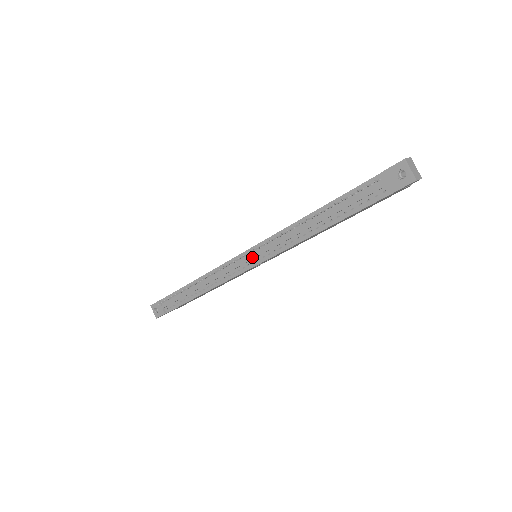
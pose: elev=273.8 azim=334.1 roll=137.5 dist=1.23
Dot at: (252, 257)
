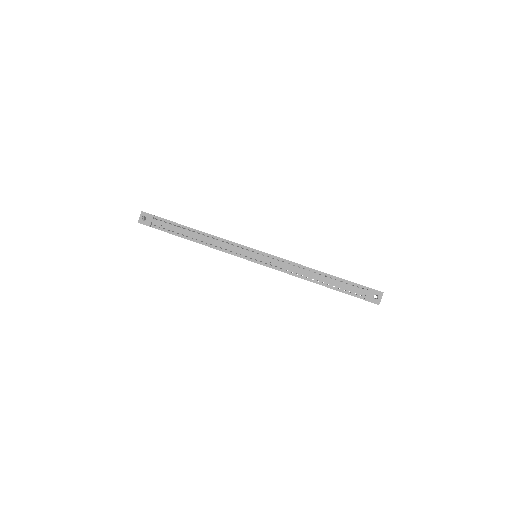
Dot at: (259, 257)
